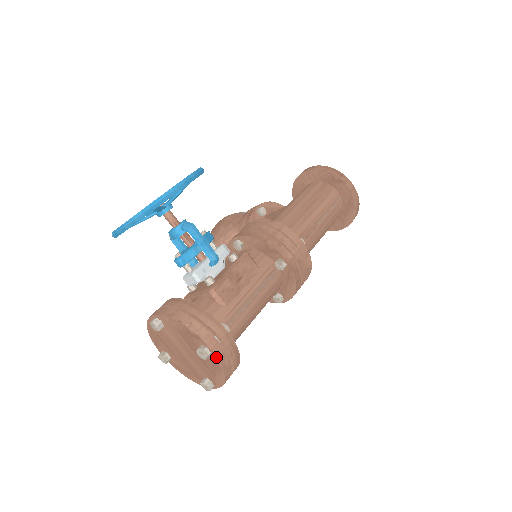
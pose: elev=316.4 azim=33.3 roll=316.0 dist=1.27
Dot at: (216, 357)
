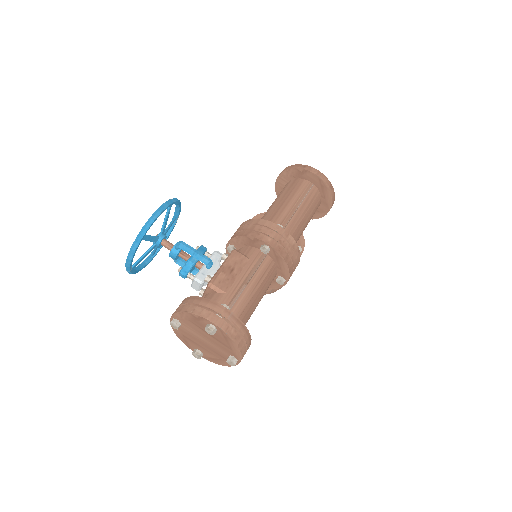
Dot at: (221, 329)
